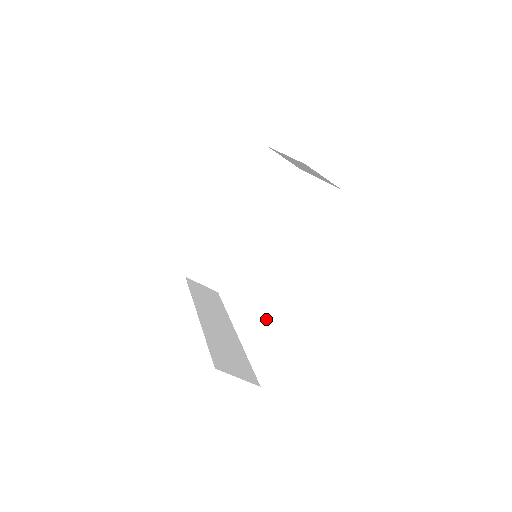
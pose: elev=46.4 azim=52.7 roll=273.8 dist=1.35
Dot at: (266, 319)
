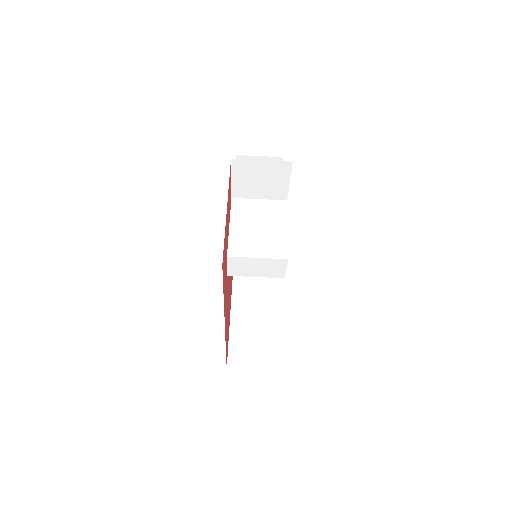
Dot at: (279, 253)
